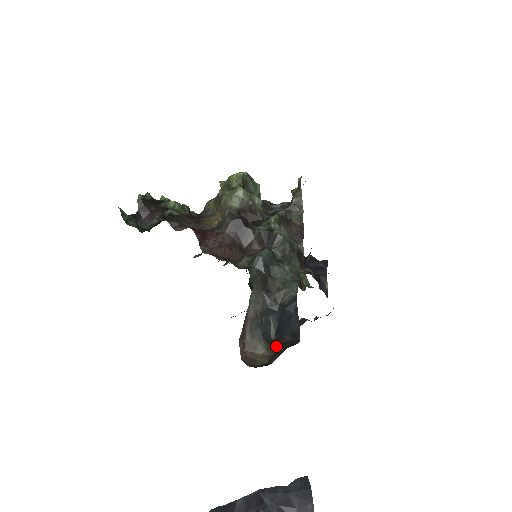
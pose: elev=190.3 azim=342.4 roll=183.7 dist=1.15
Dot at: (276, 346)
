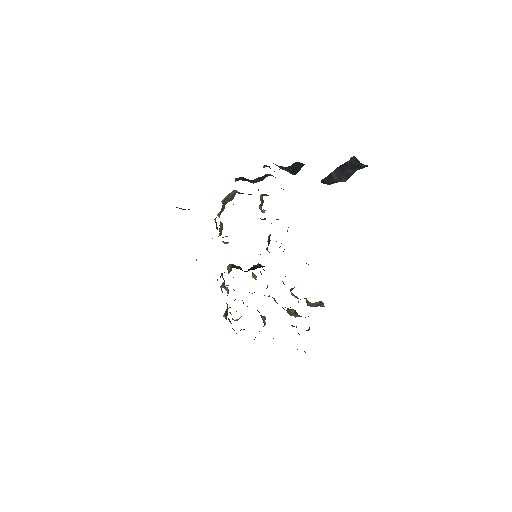
Dot at: (299, 170)
